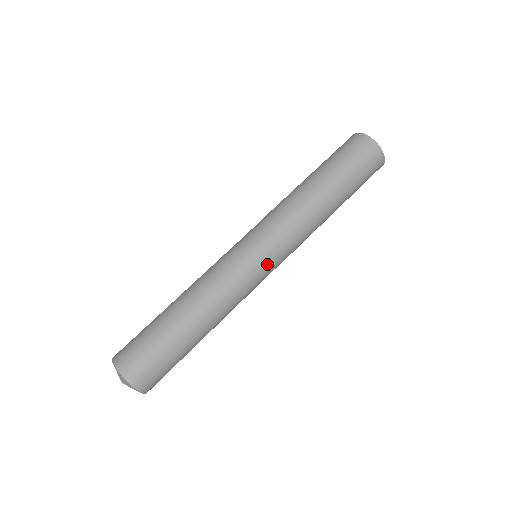
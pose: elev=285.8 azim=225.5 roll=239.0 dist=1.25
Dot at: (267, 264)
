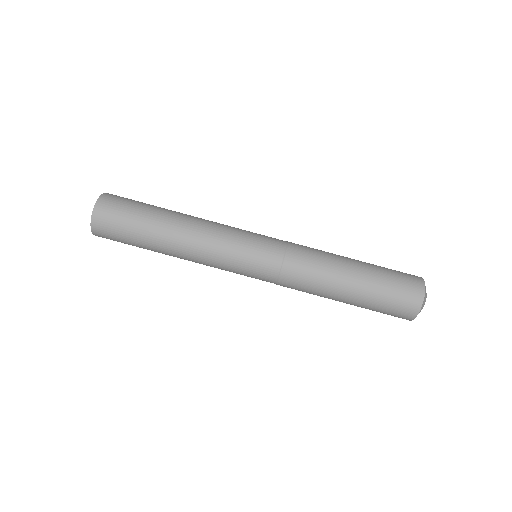
Dot at: (252, 267)
